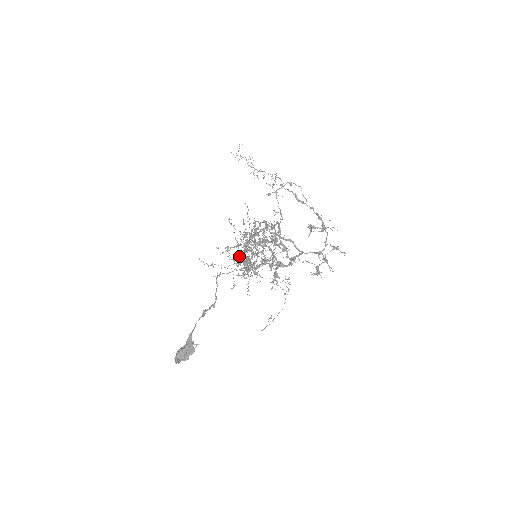
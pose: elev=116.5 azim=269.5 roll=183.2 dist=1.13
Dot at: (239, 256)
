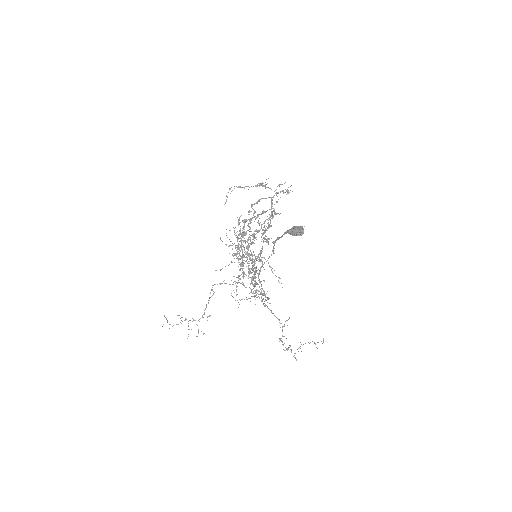
Dot at: (248, 255)
